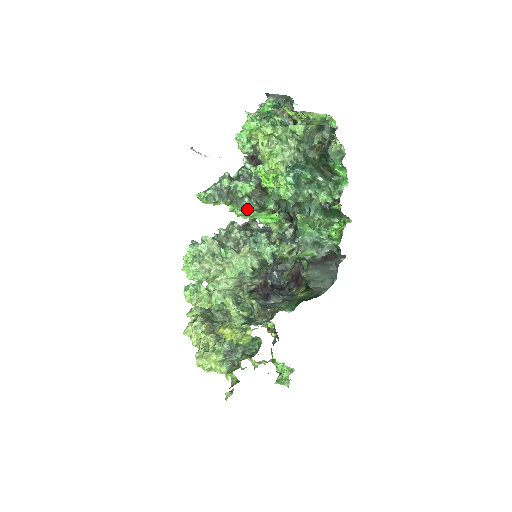
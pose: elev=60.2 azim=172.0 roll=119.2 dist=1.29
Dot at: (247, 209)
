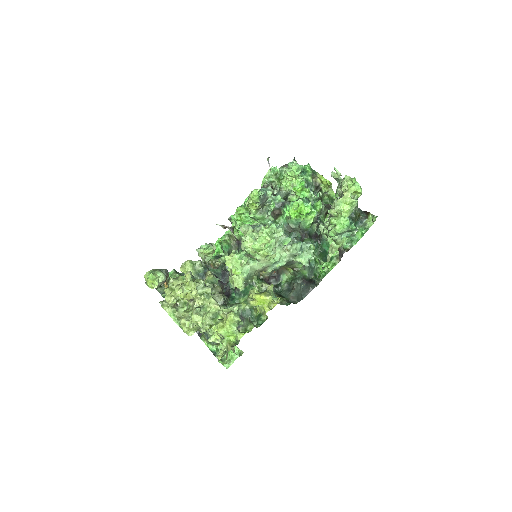
Dot at: (260, 220)
